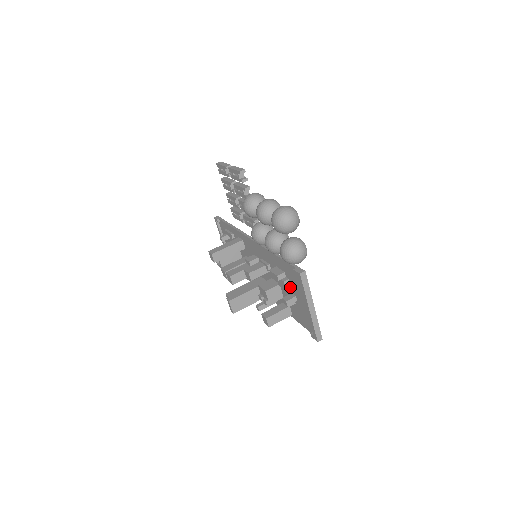
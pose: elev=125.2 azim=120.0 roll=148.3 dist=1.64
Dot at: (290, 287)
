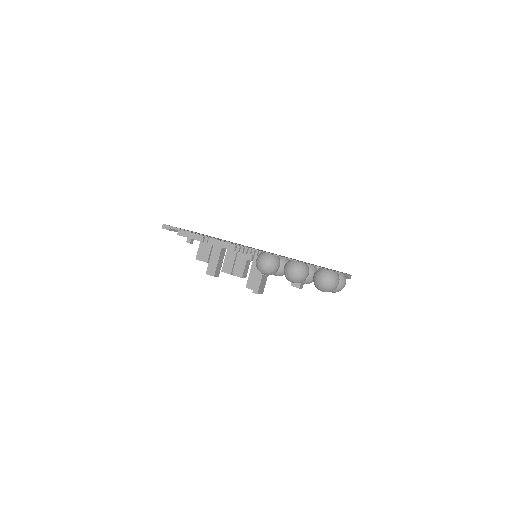
Dot at: occluded
